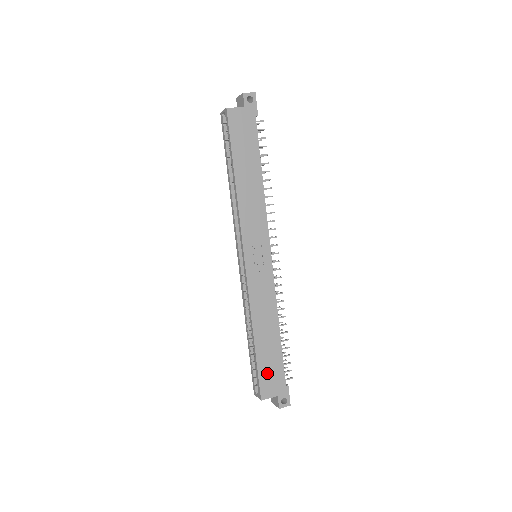
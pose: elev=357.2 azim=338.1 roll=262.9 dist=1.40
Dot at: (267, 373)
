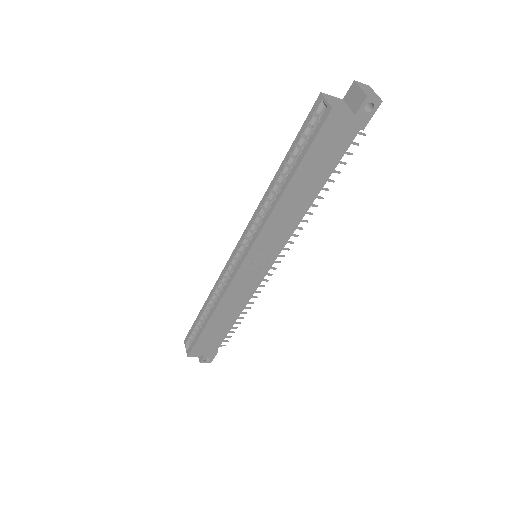
Dot at: (205, 342)
